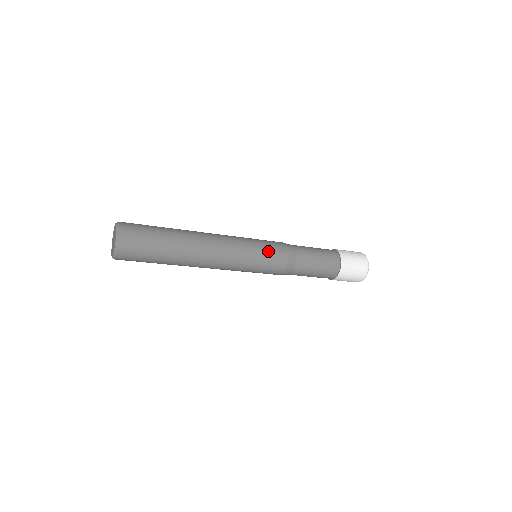
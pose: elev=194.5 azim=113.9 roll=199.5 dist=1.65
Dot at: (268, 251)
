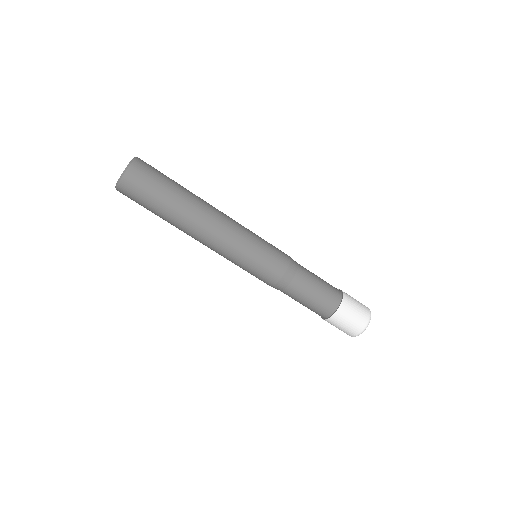
Dot at: (271, 246)
